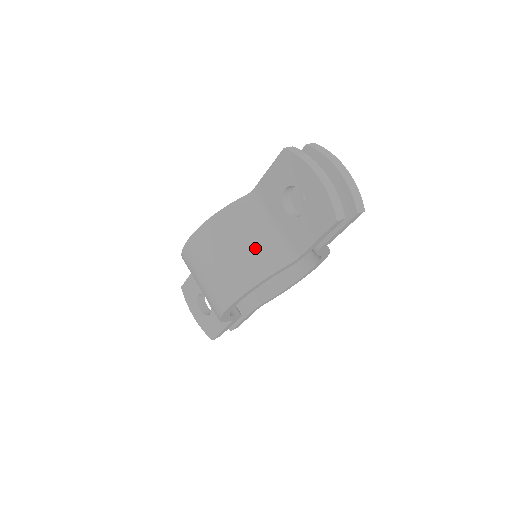
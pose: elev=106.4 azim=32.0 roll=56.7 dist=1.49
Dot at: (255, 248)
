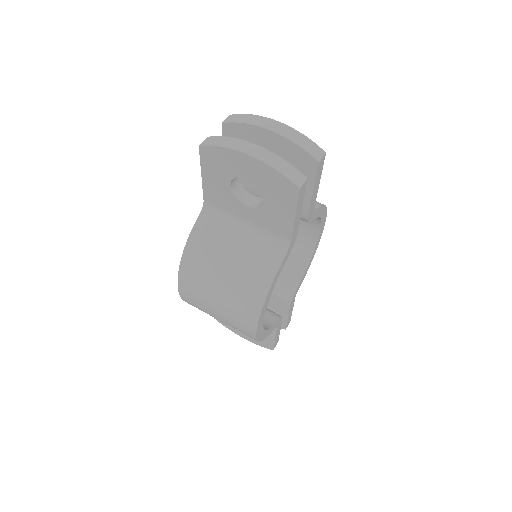
Dot at: (242, 261)
